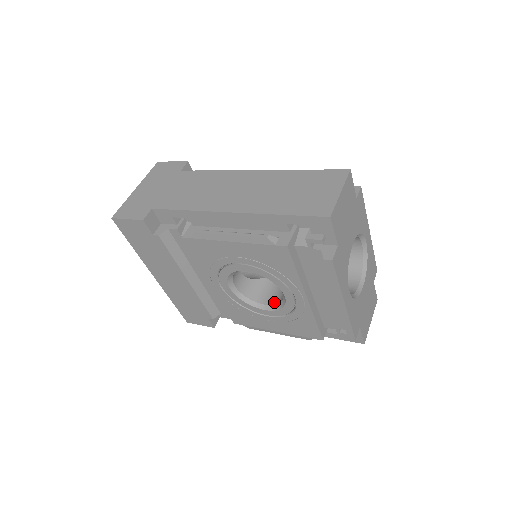
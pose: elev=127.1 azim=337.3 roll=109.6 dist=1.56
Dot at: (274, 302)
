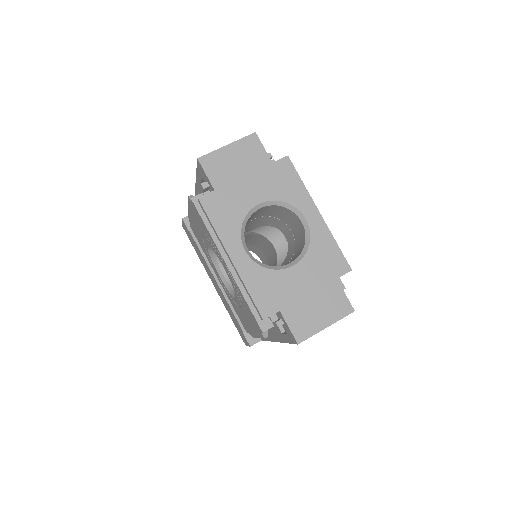
Dot at: occluded
